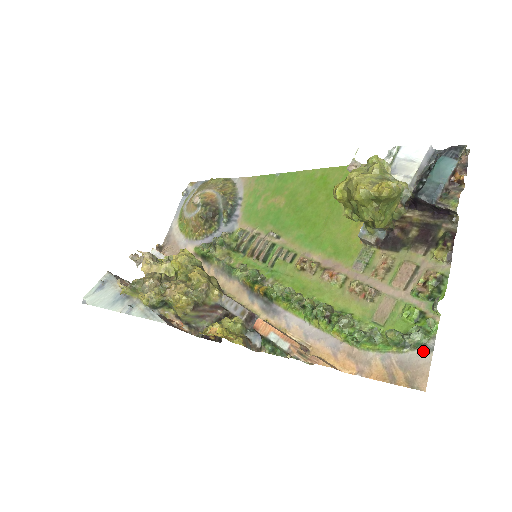
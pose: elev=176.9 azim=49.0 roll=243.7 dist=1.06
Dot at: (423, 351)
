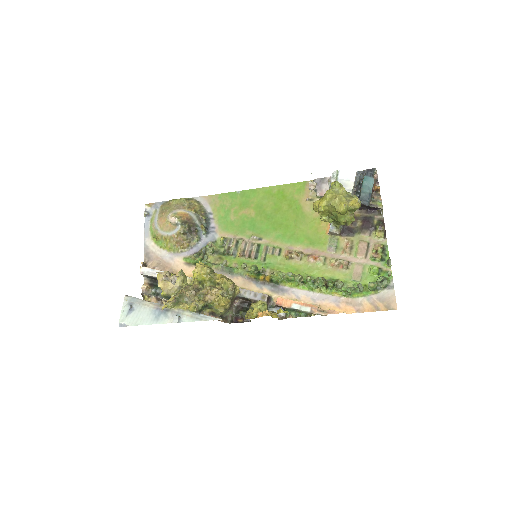
Dot at: (389, 289)
